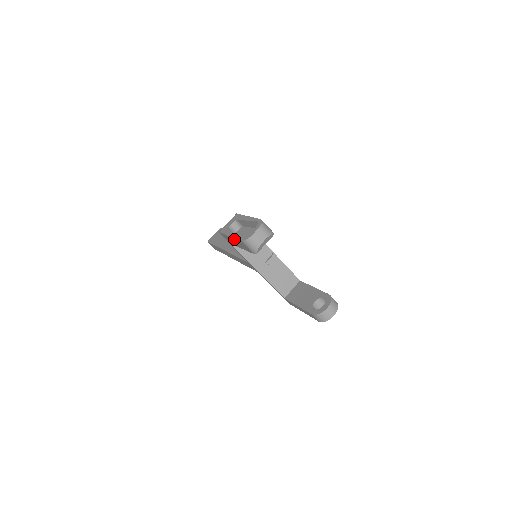
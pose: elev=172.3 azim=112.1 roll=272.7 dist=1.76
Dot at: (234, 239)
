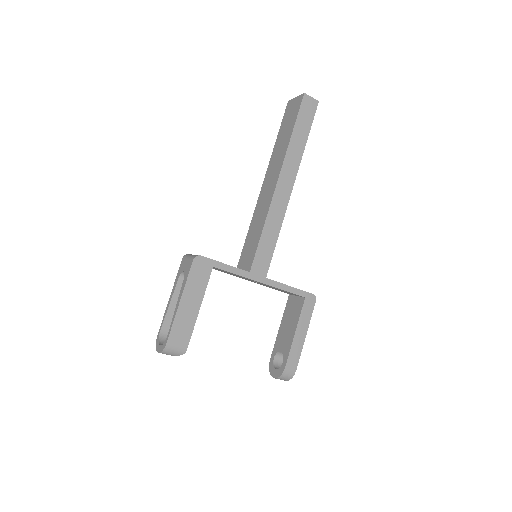
Dot at: (169, 308)
